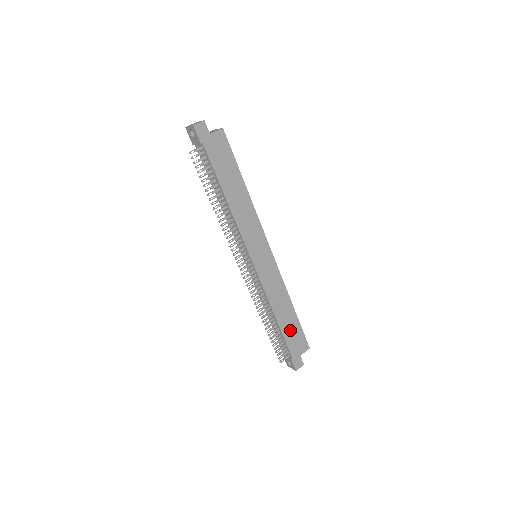
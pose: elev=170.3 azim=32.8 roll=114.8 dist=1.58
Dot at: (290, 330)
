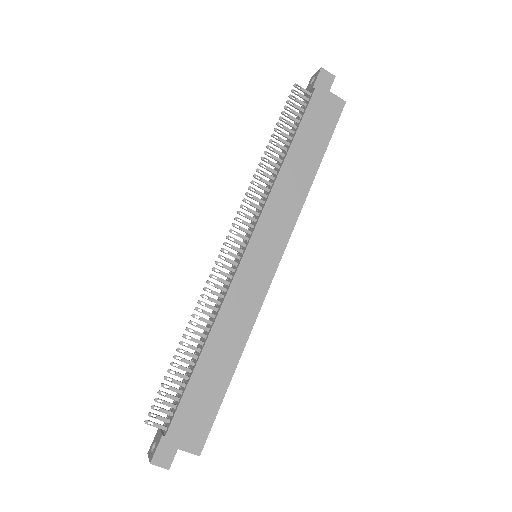
Dot at: (202, 391)
